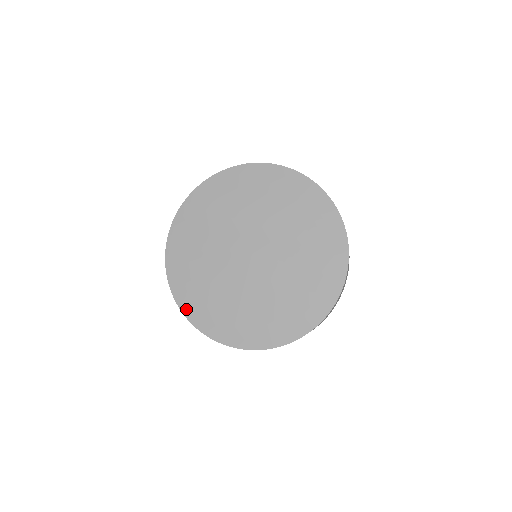
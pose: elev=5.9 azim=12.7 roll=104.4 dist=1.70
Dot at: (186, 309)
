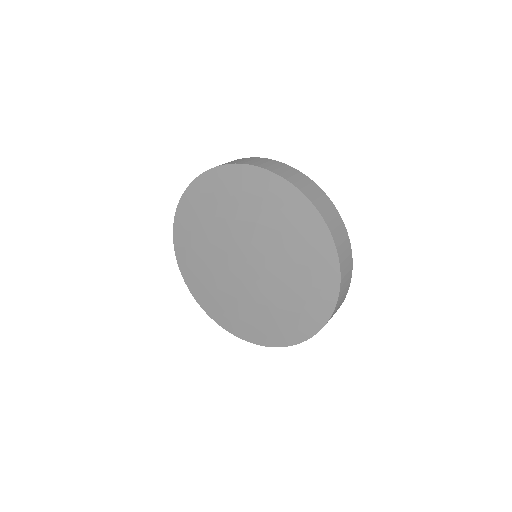
Dot at: (239, 334)
